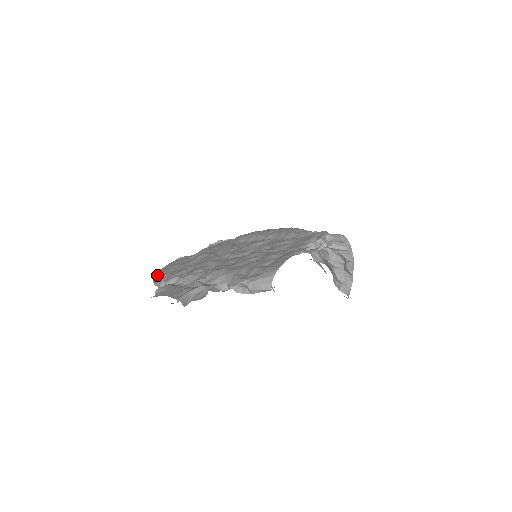
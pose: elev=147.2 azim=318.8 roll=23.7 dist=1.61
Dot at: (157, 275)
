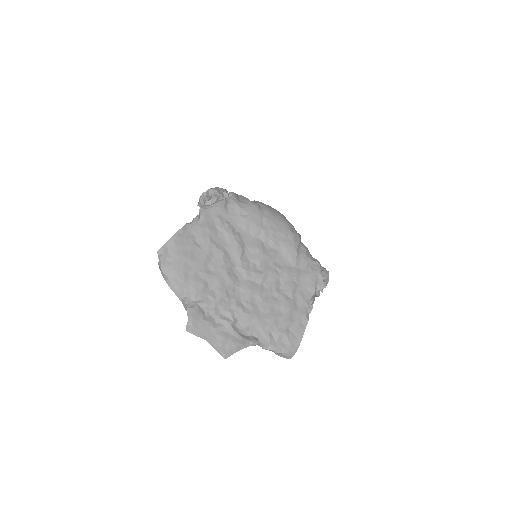
Dot at: (170, 271)
